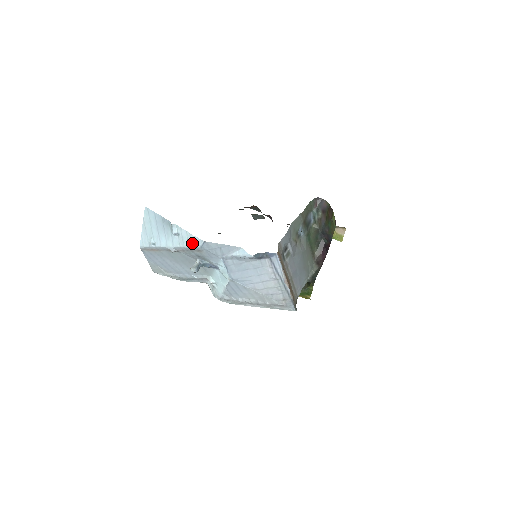
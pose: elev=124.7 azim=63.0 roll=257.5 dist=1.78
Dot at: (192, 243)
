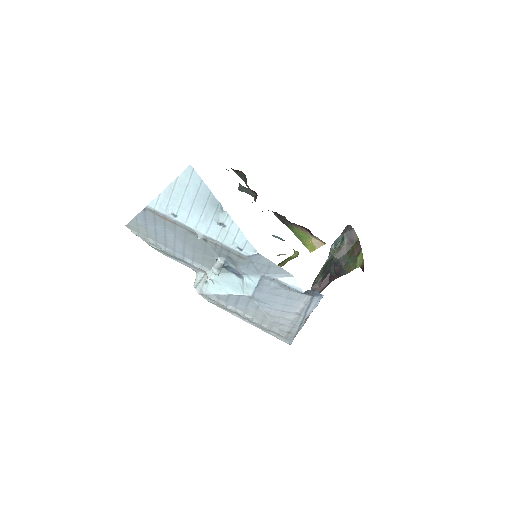
Dot at: (240, 247)
